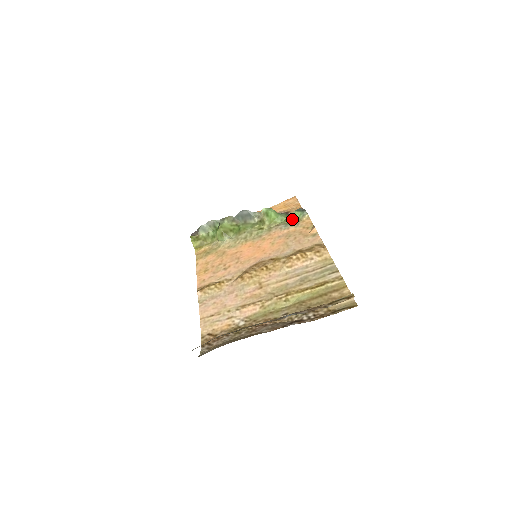
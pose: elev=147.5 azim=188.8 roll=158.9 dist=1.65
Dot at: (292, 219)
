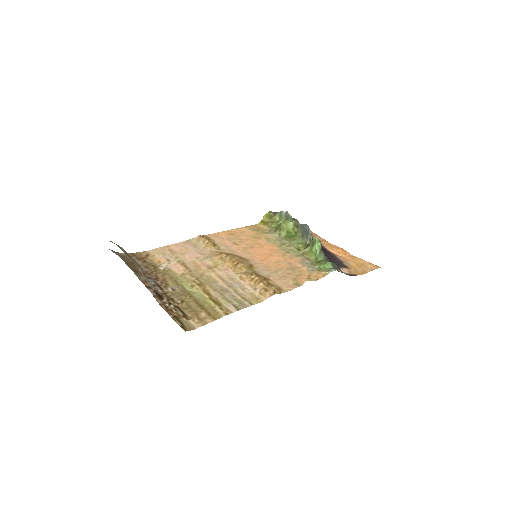
Dot at: (320, 265)
